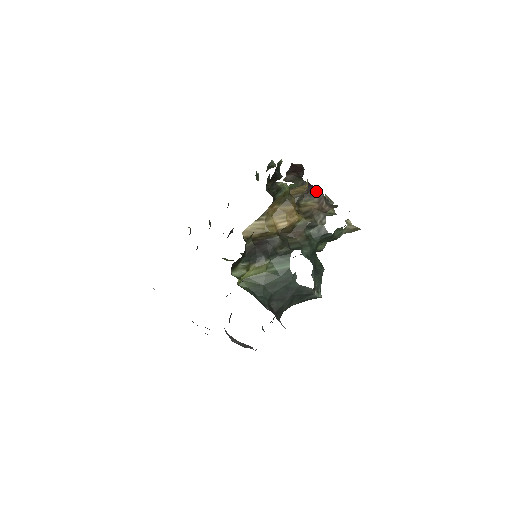
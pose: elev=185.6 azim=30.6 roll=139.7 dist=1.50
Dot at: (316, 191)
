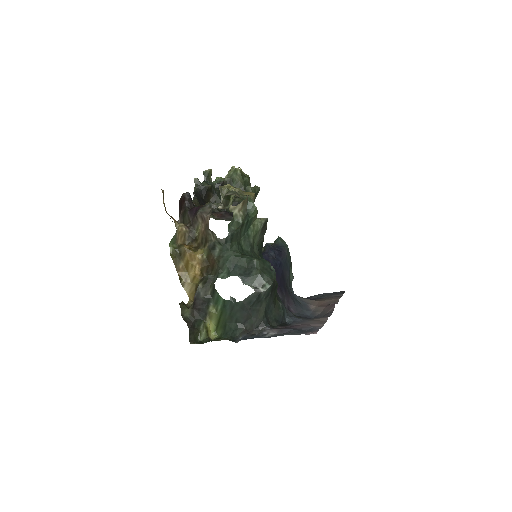
Dot at: (196, 213)
